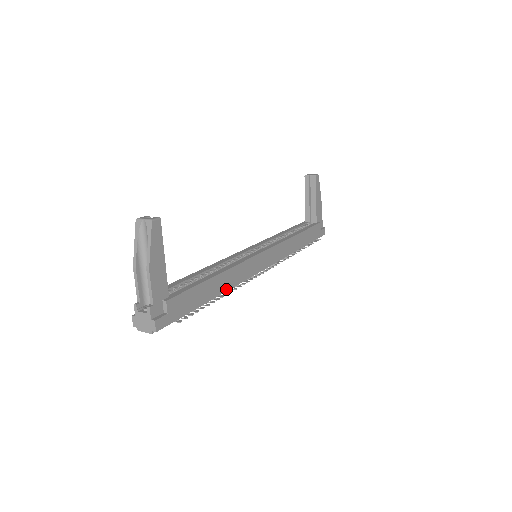
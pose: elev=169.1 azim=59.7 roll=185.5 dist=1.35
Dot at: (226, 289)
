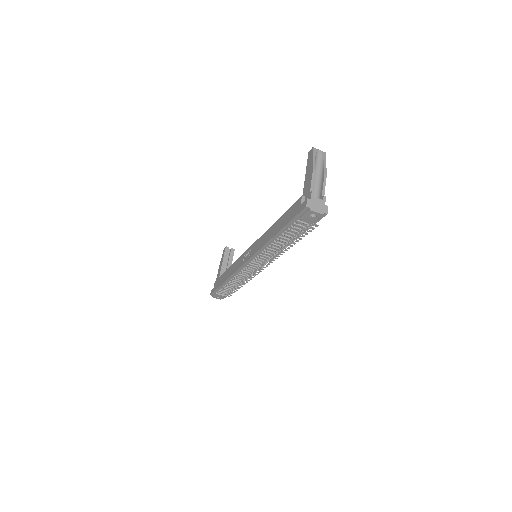
Dot at: (287, 246)
